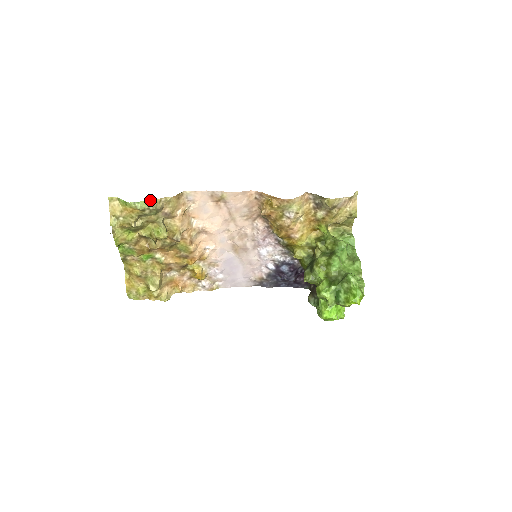
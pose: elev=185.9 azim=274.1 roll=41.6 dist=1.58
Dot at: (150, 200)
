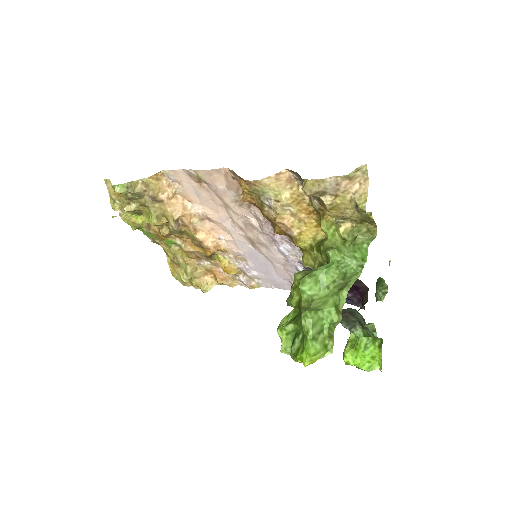
Dot at: (128, 182)
